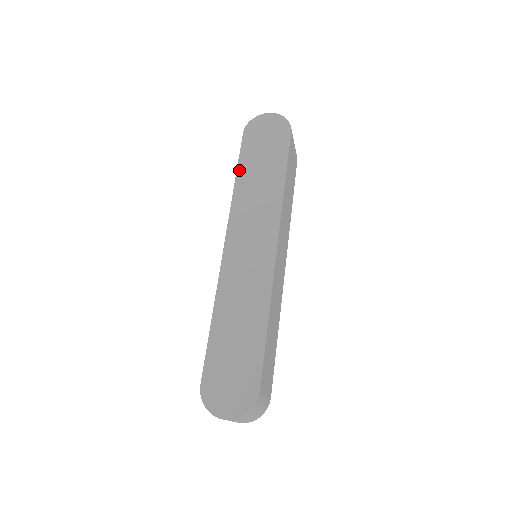
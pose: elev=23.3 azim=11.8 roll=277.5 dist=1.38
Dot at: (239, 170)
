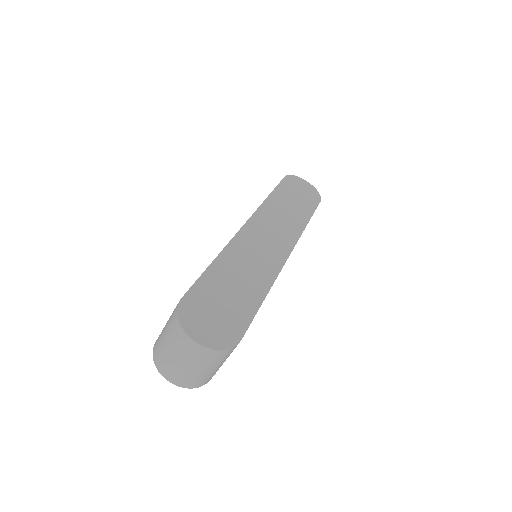
Dot at: (275, 192)
